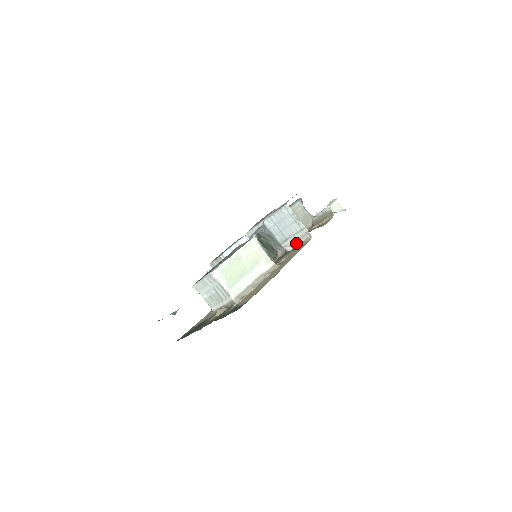
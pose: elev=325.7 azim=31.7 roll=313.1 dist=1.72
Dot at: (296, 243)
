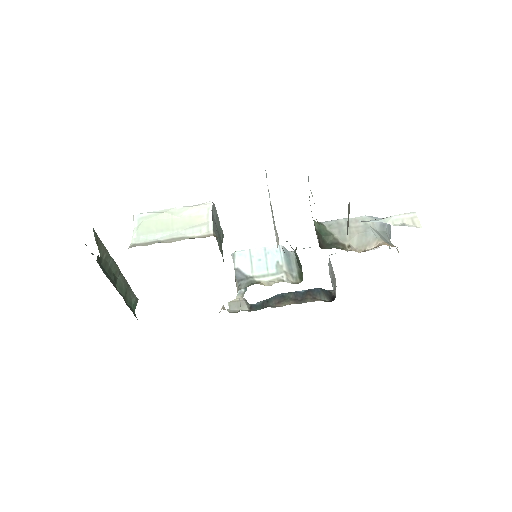
Dot at: occluded
